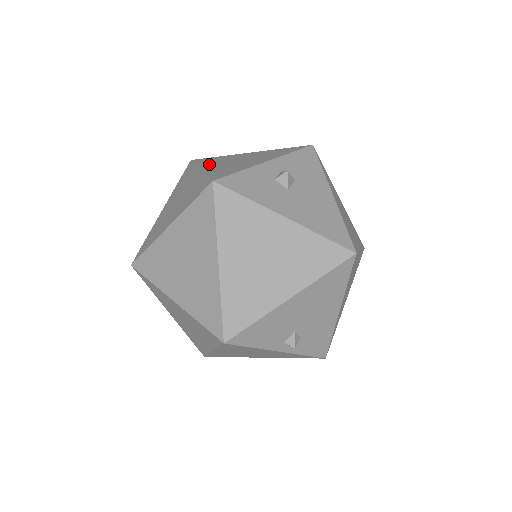
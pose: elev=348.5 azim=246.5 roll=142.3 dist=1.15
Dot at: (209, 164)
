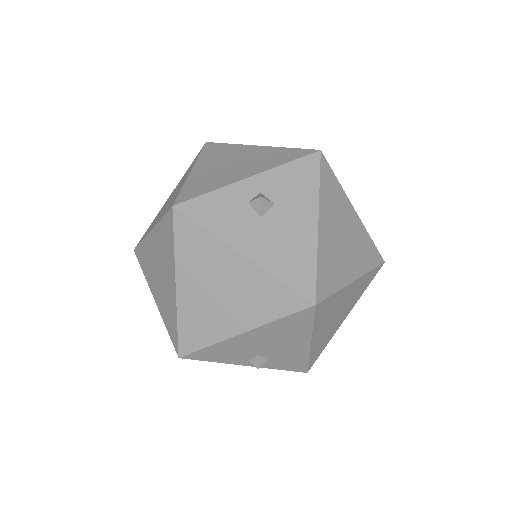
Dot at: (206, 161)
